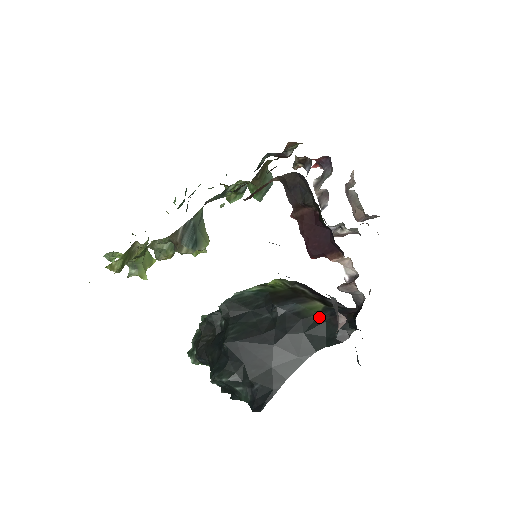
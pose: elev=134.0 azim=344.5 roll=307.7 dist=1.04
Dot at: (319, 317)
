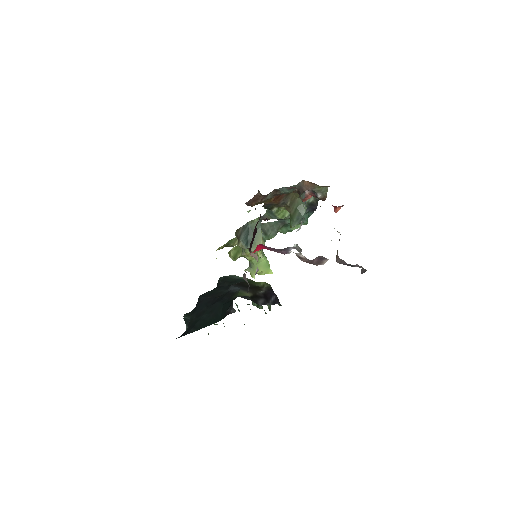
Dot at: occluded
